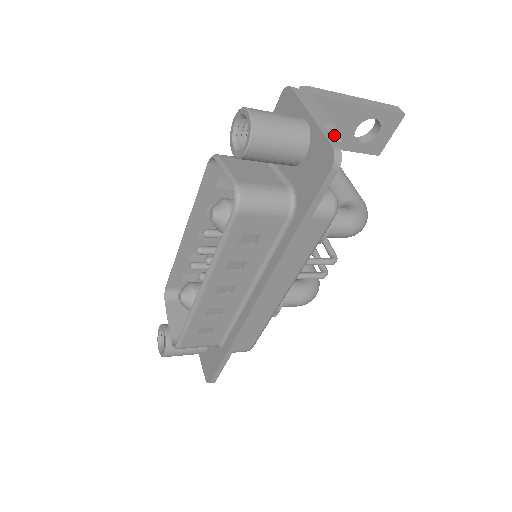
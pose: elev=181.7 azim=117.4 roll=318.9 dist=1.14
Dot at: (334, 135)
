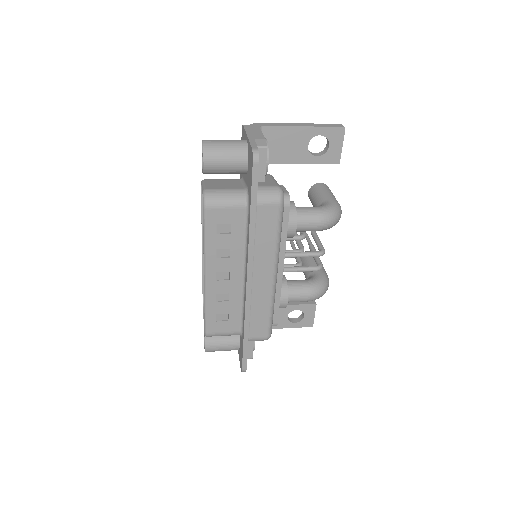
Dot at: (262, 144)
